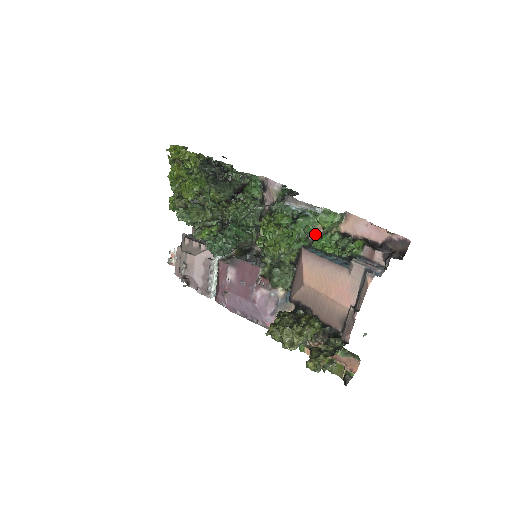
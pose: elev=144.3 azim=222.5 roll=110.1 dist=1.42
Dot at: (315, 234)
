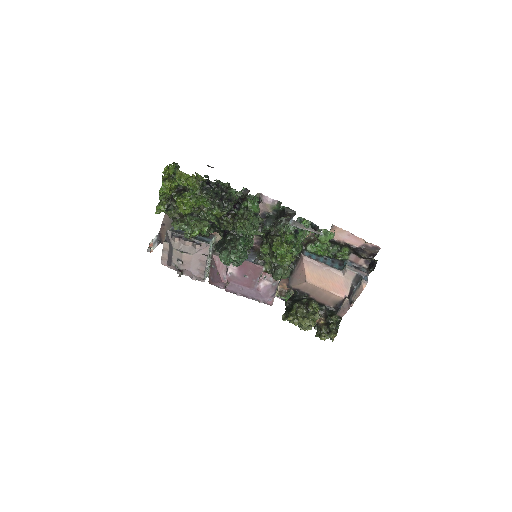
Dot at: occluded
